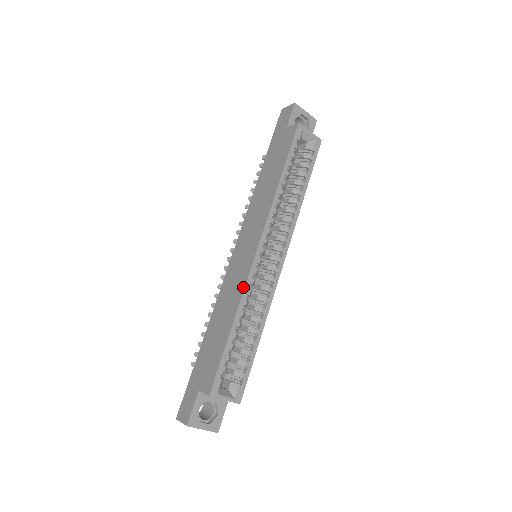
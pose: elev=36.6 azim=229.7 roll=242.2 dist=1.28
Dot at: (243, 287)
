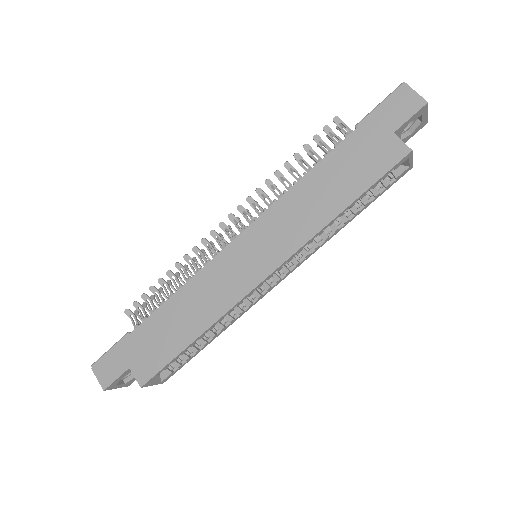
Dot at: (228, 307)
